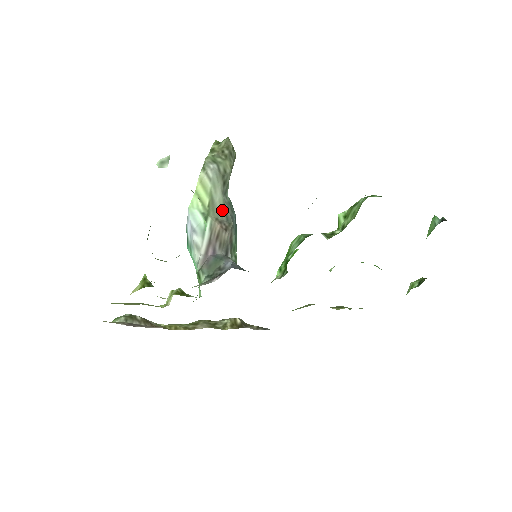
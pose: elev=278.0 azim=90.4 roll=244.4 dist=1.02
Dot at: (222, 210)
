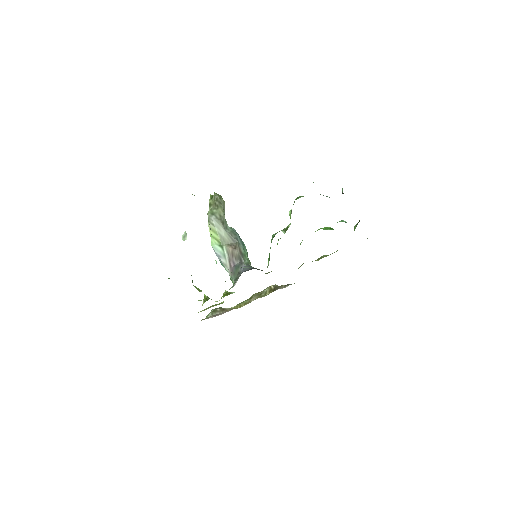
Dot at: (229, 238)
